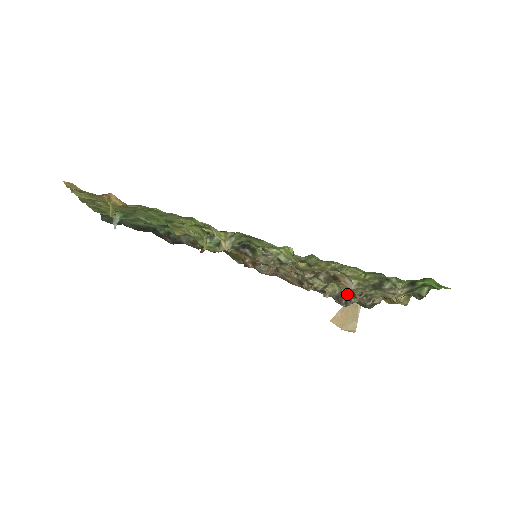
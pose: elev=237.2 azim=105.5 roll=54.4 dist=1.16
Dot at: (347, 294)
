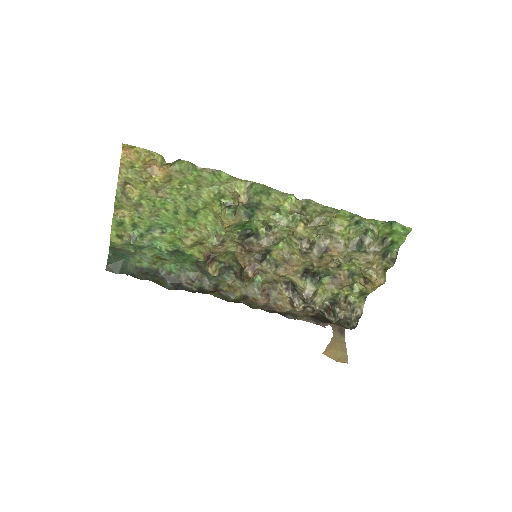
Dot at: (333, 308)
